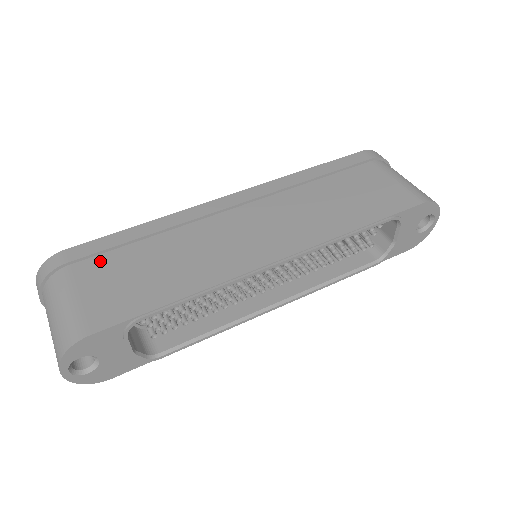
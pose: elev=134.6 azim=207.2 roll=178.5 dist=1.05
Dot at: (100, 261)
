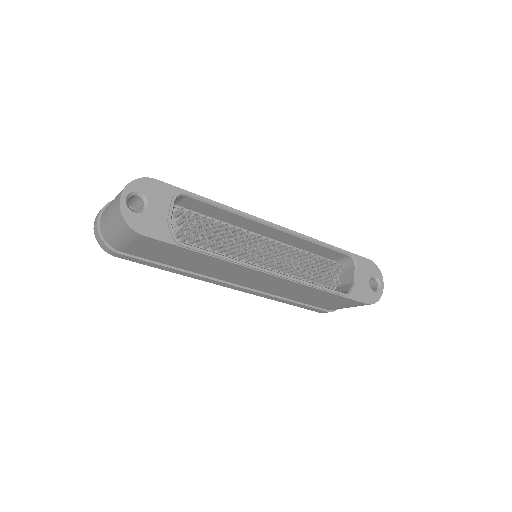
Dot at: occluded
